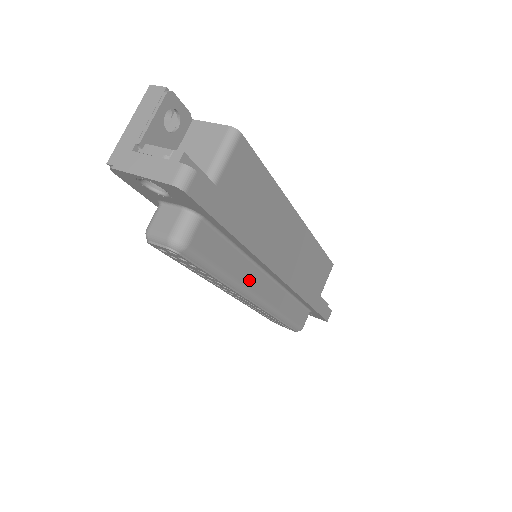
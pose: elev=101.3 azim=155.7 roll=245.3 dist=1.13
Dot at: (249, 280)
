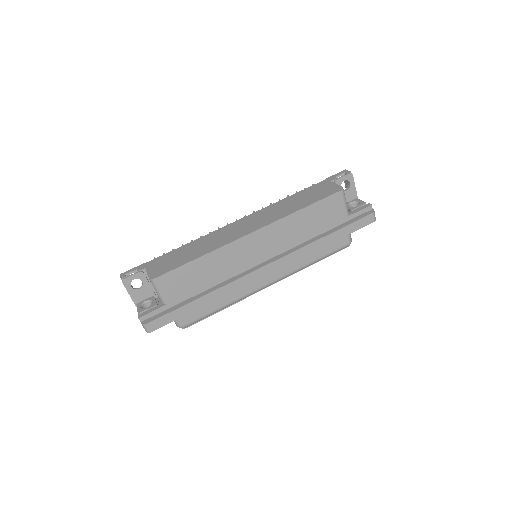
Dot at: (246, 291)
